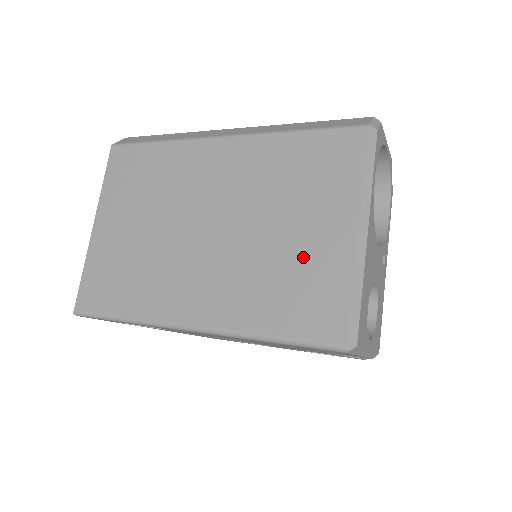
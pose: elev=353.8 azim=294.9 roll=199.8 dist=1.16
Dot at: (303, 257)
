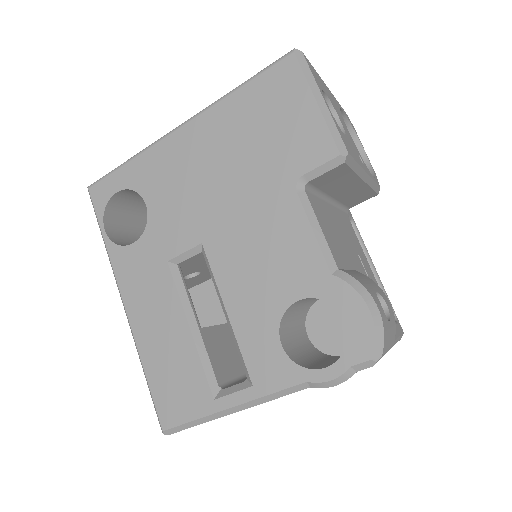
Dot at: occluded
